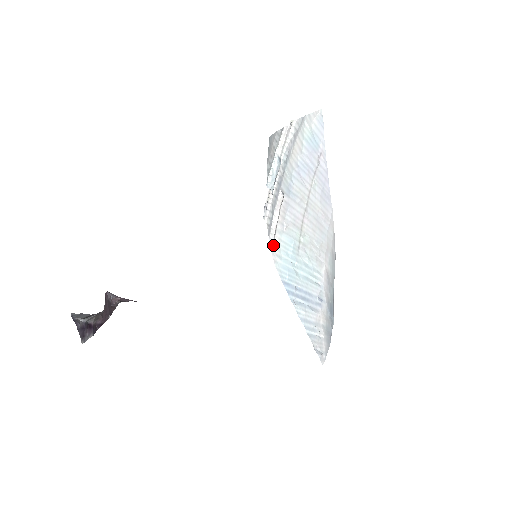
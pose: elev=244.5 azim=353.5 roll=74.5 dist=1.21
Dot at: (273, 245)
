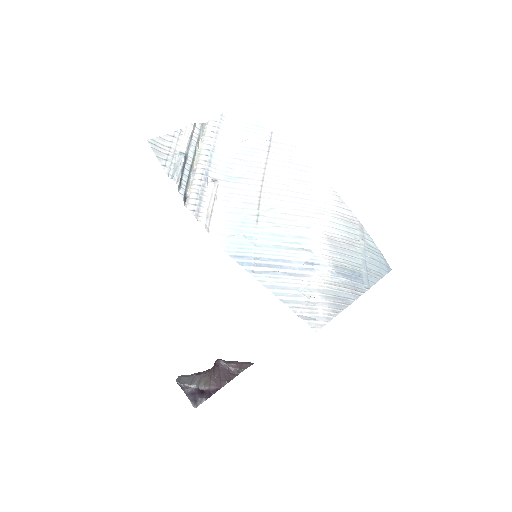
Dot at: (209, 226)
